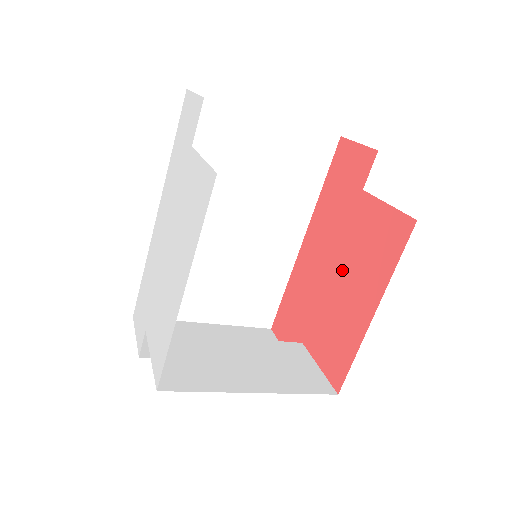
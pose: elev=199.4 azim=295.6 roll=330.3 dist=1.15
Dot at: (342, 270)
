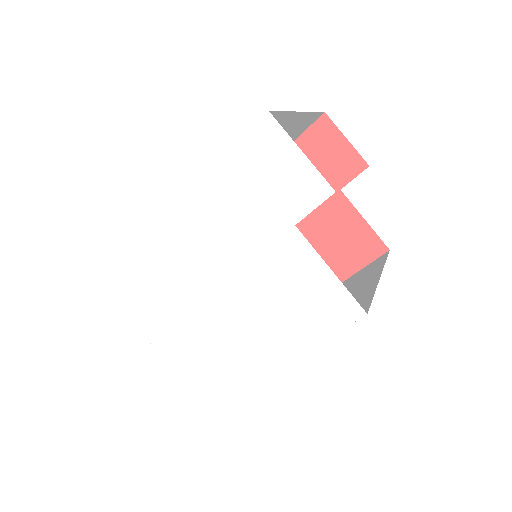
Dot at: occluded
